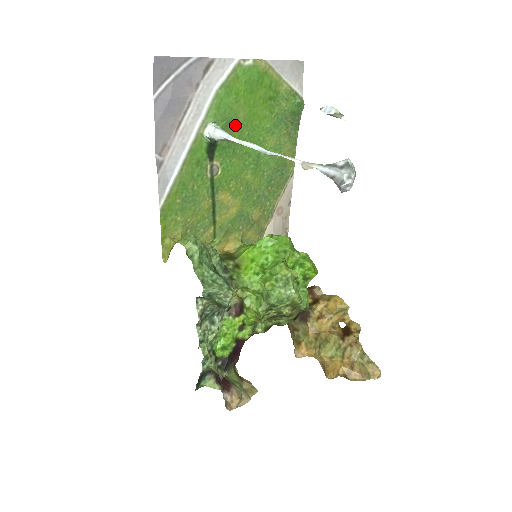
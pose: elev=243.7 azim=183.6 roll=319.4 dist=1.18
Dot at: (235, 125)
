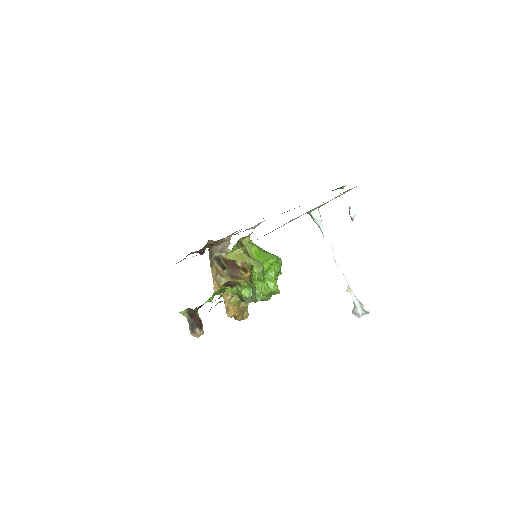
Dot at: occluded
